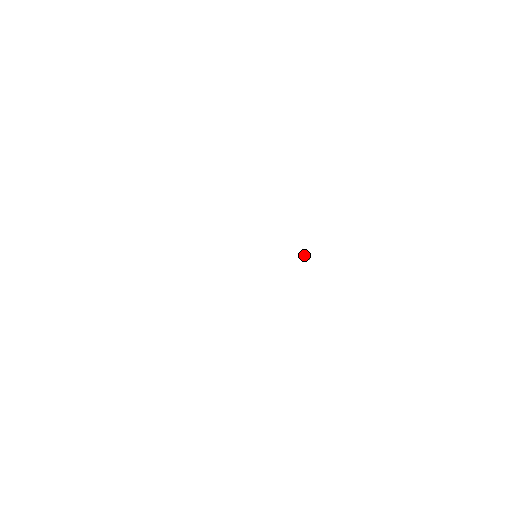
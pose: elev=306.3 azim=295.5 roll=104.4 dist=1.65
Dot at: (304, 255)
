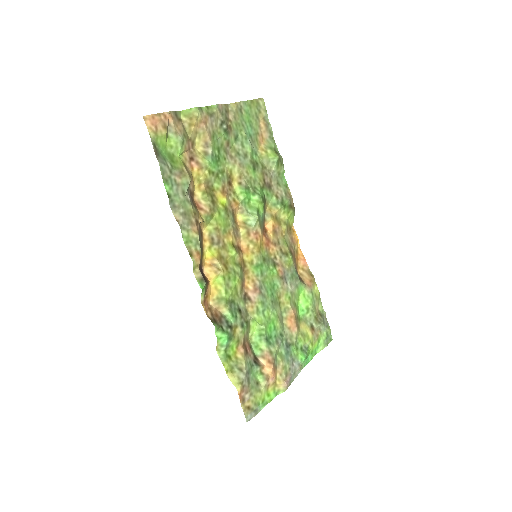
Dot at: (256, 321)
